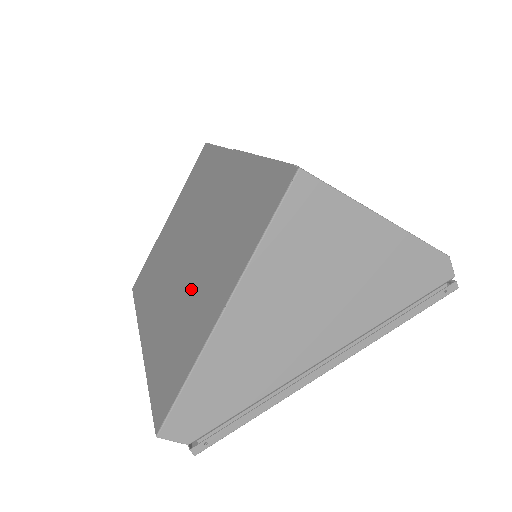
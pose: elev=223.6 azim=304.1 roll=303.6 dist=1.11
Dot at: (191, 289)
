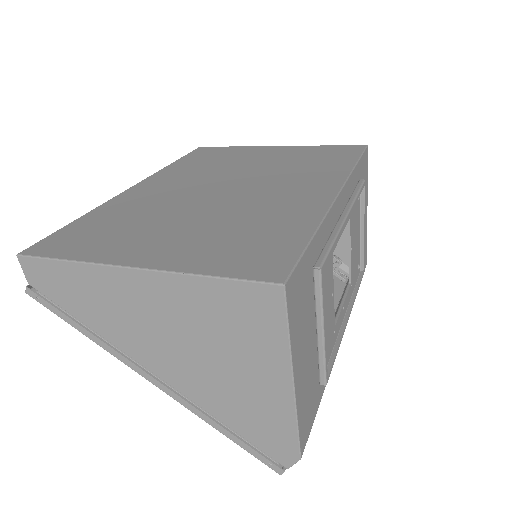
Dot at: (171, 217)
